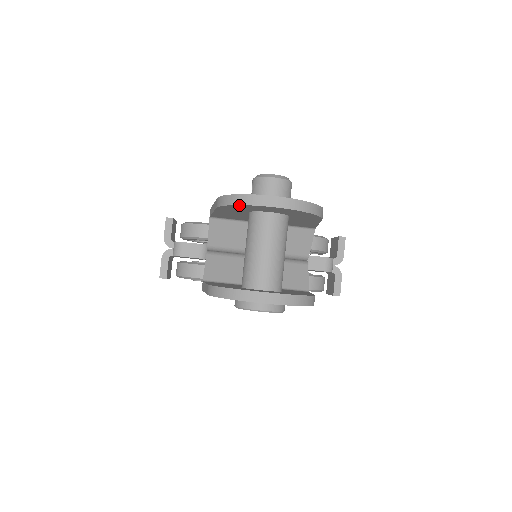
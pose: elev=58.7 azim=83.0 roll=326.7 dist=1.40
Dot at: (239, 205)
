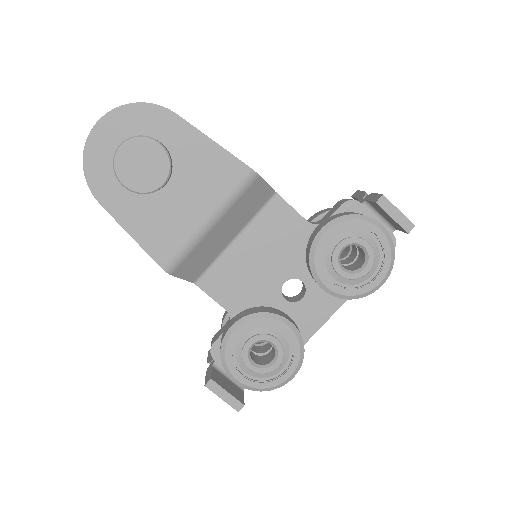
Dot at: occluded
